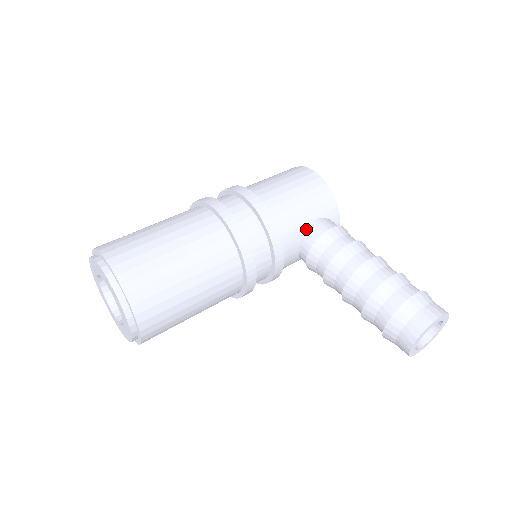
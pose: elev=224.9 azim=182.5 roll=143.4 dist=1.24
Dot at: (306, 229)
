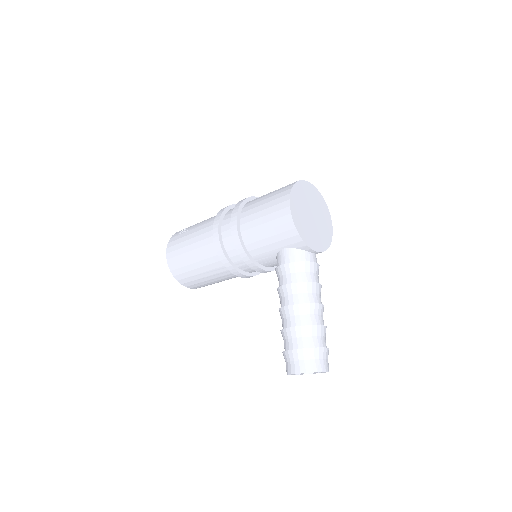
Dot at: (276, 254)
